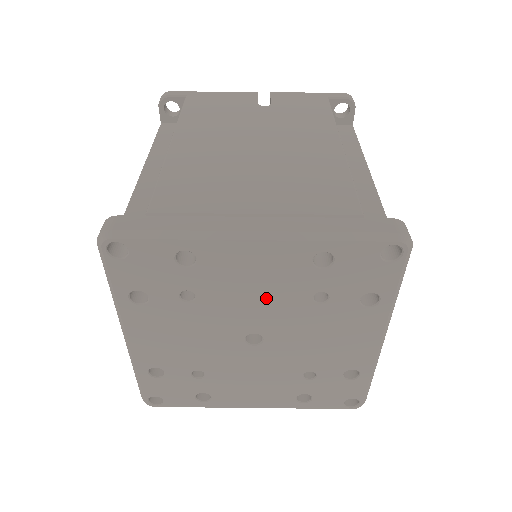
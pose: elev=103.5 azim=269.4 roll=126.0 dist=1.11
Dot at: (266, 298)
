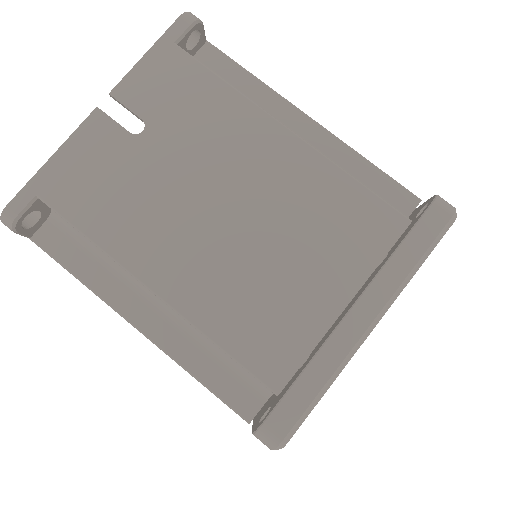
Dot at: occluded
